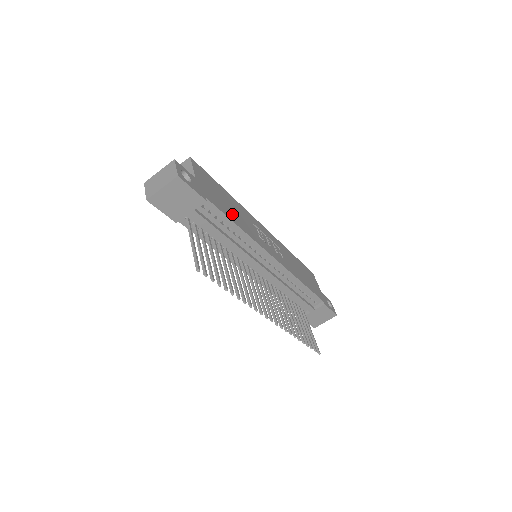
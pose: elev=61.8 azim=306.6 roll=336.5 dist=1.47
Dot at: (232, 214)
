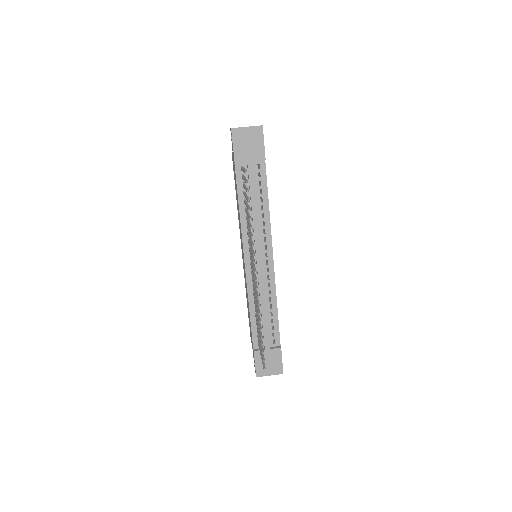
Dot at: occluded
